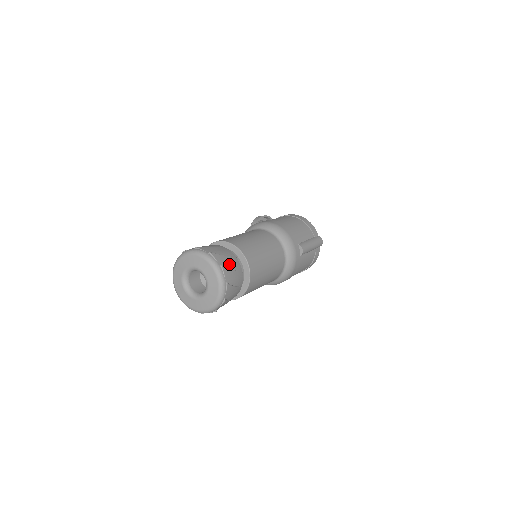
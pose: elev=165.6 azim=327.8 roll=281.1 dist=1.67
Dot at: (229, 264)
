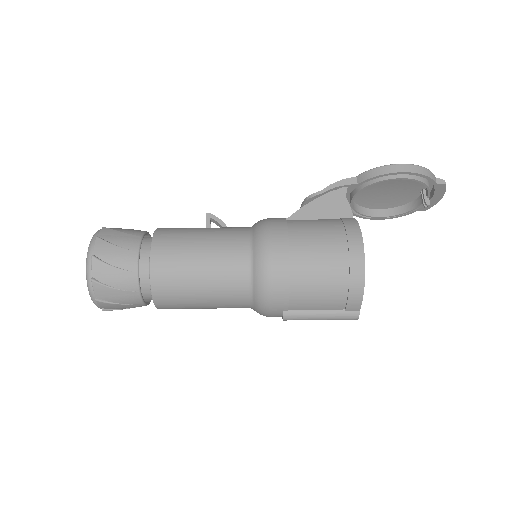
Dot at: (115, 299)
